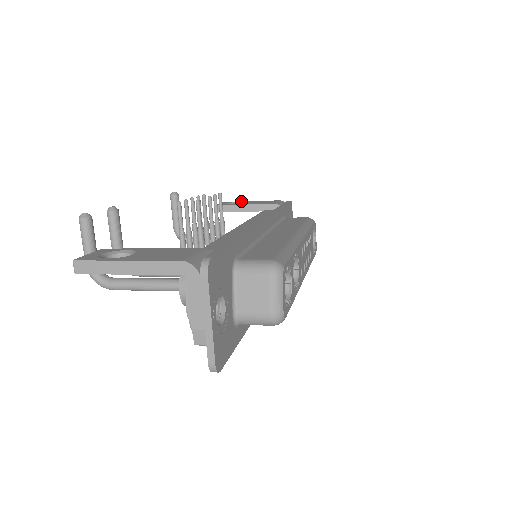
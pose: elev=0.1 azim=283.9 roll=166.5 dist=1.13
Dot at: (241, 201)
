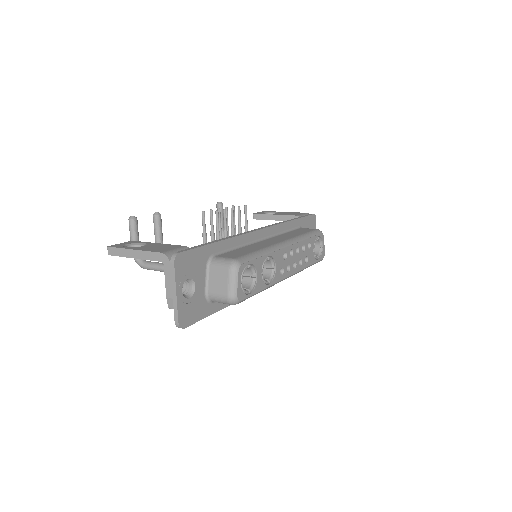
Dot at: occluded
